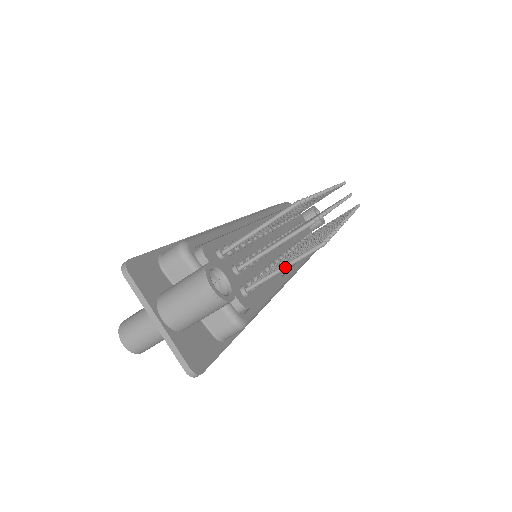
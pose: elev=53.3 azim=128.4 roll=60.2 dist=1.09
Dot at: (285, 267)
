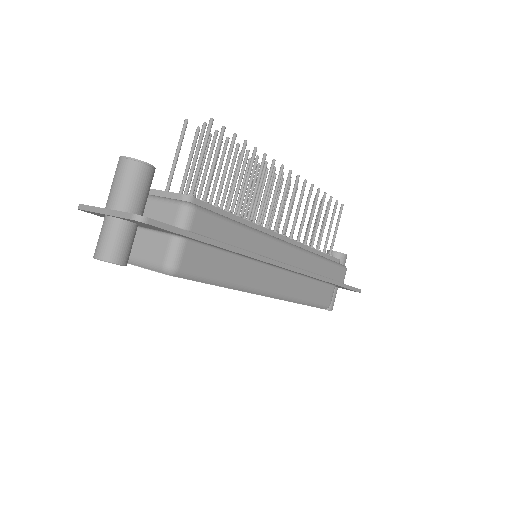
Dot at: (200, 155)
